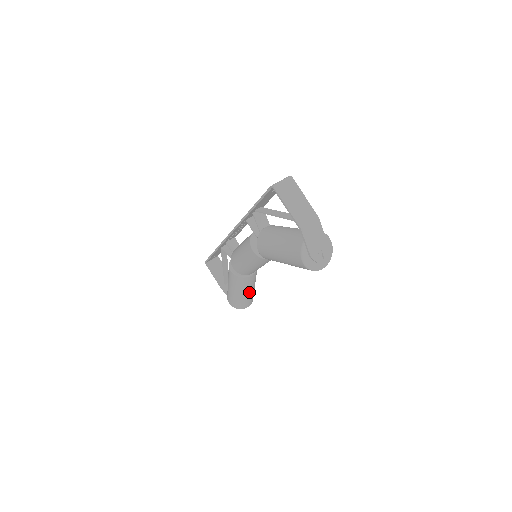
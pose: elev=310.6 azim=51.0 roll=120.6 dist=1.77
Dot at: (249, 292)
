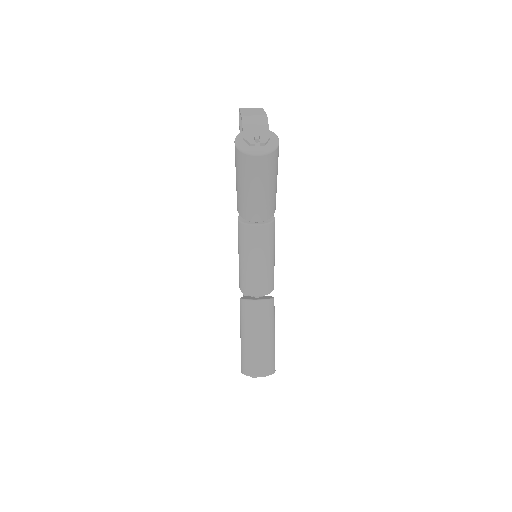
Dot at: (258, 339)
